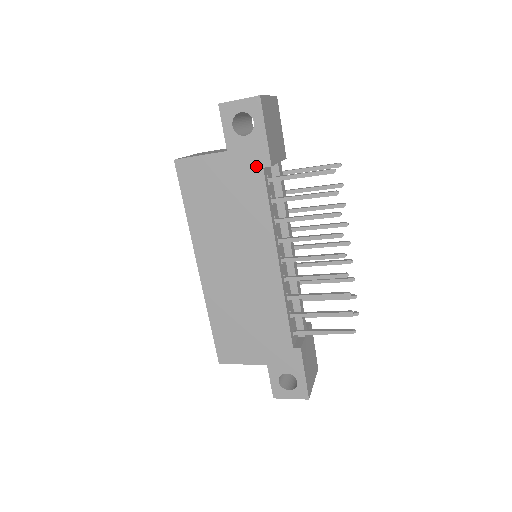
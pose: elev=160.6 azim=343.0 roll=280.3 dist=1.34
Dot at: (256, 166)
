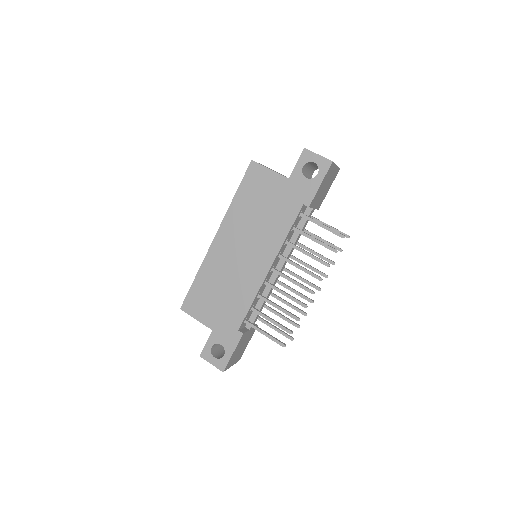
Dot at: (300, 200)
